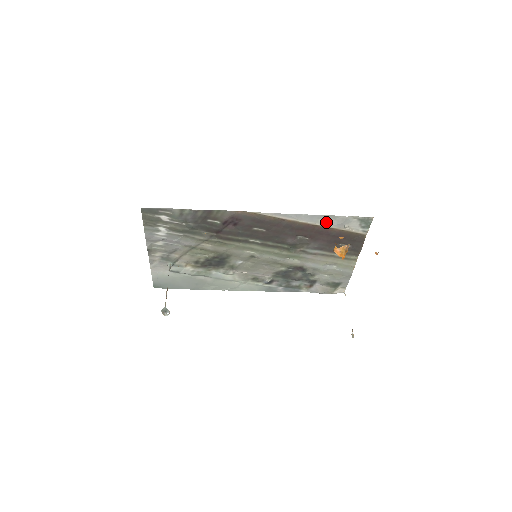
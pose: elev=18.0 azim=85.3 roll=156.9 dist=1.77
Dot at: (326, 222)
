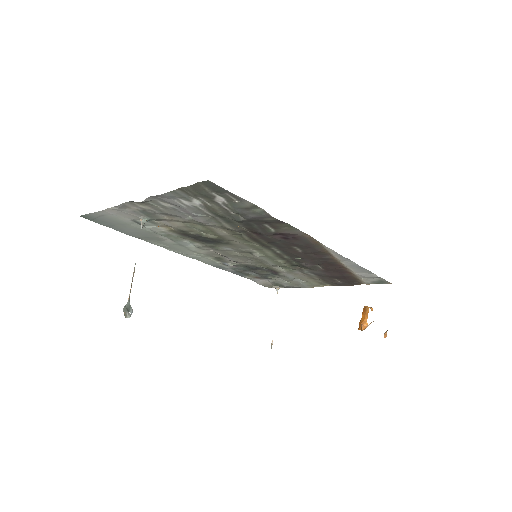
Dot at: (357, 270)
